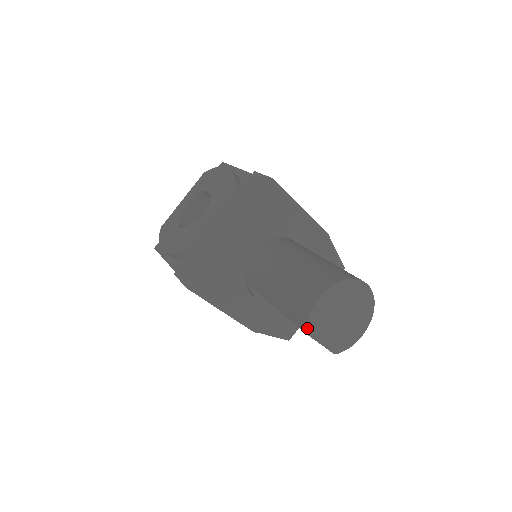
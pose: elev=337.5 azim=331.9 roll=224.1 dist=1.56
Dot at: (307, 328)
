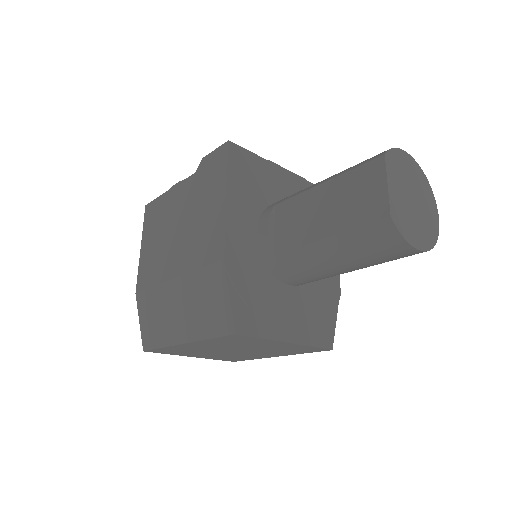
Dot at: (388, 152)
